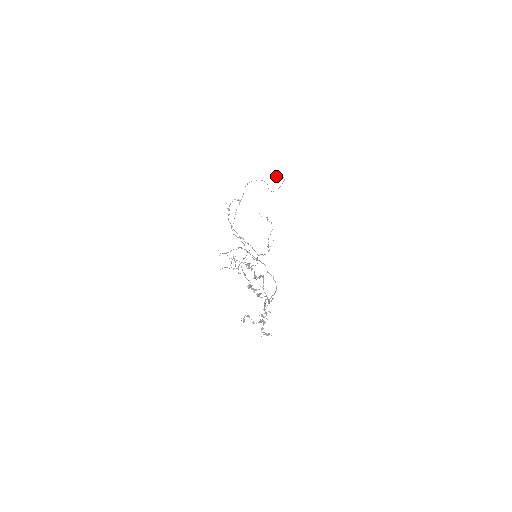
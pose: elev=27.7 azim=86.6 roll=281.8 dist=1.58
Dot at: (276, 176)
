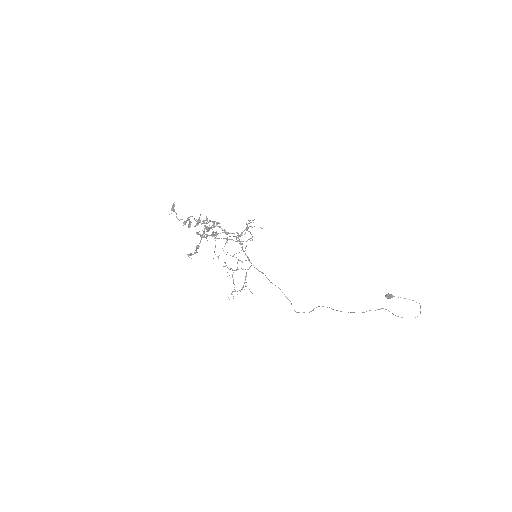
Dot at: (387, 294)
